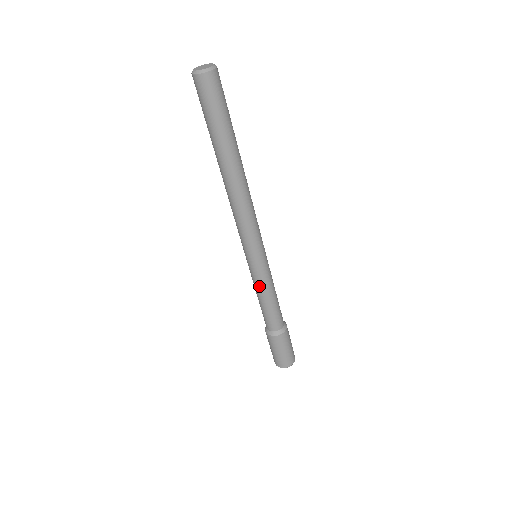
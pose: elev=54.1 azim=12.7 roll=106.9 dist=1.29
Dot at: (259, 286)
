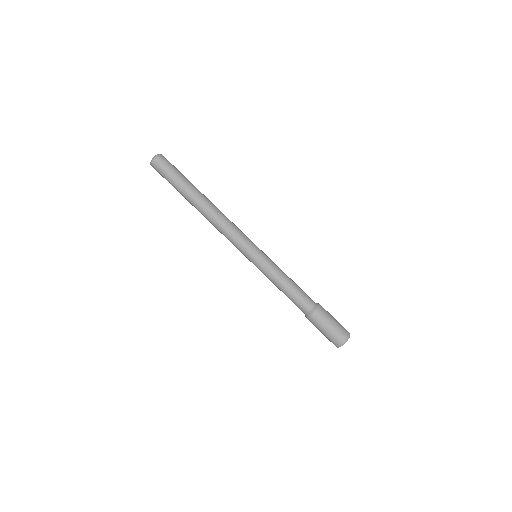
Dot at: (276, 271)
